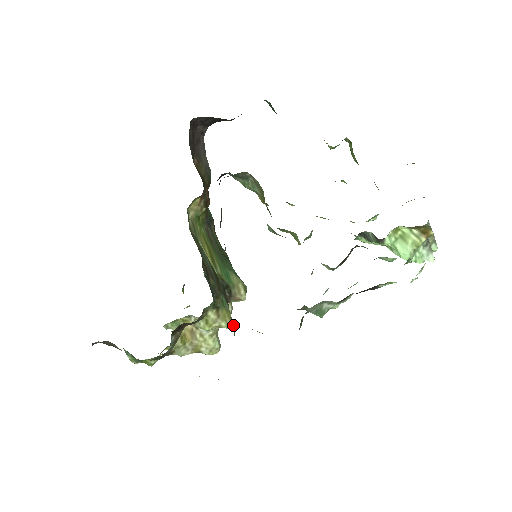
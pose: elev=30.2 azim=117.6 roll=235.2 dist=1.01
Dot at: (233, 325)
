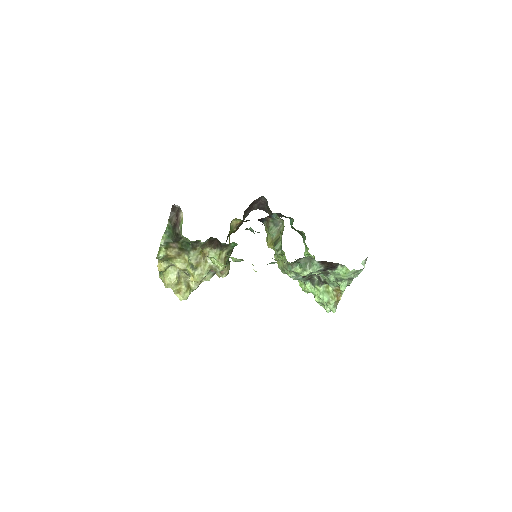
Dot at: (187, 298)
